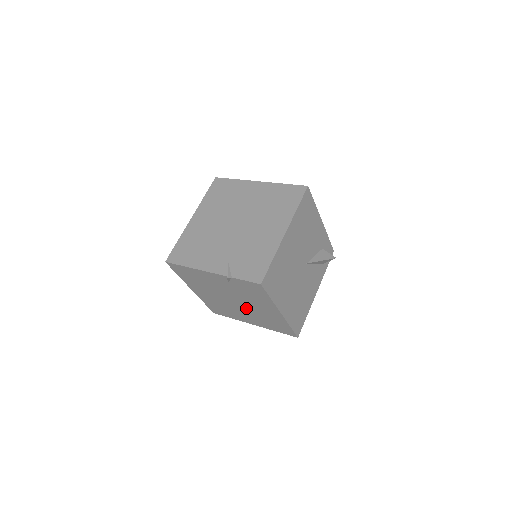
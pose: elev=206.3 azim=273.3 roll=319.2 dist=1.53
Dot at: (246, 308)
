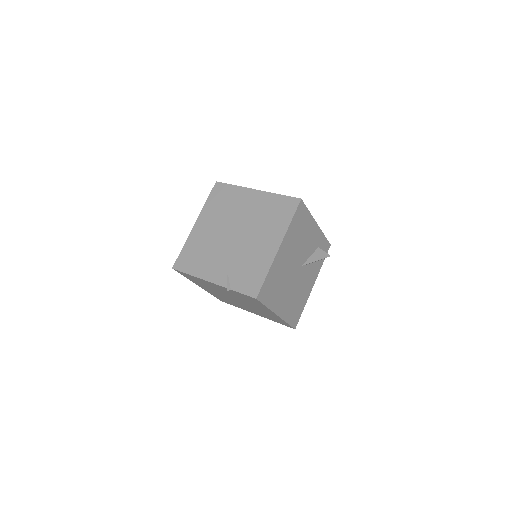
Dot at: (247, 306)
